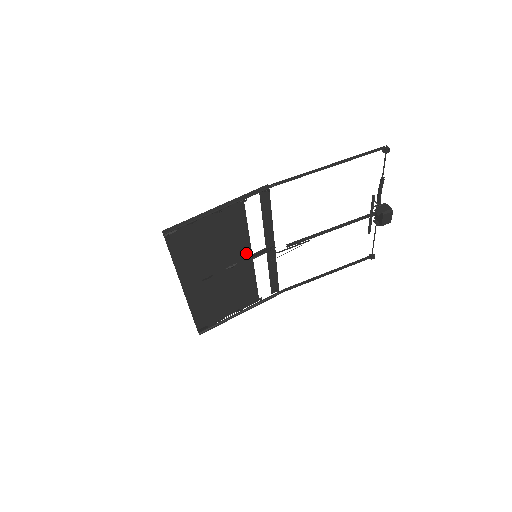
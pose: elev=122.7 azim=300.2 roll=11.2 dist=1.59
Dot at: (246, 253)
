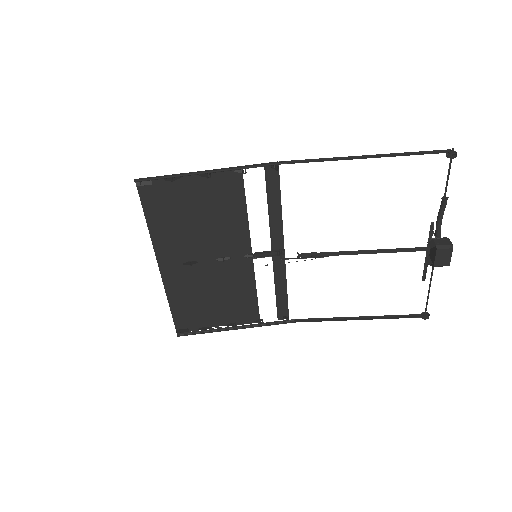
Dot at: (244, 248)
